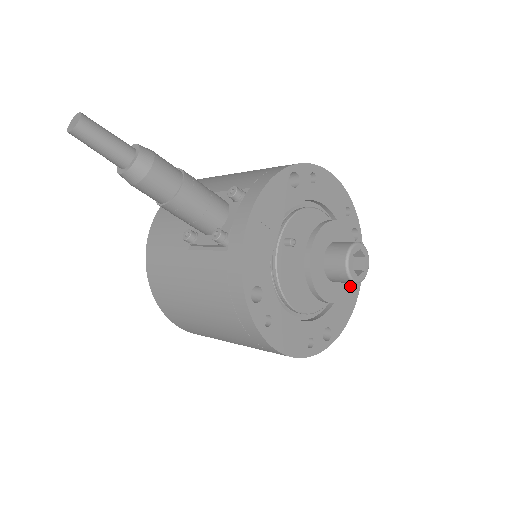
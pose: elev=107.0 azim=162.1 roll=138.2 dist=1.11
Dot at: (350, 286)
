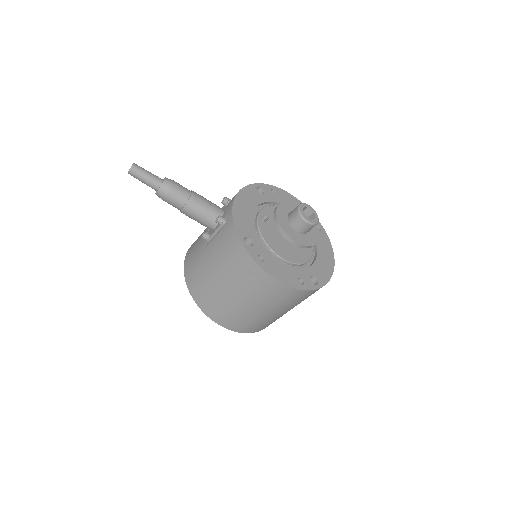
Dot at: (315, 240)
